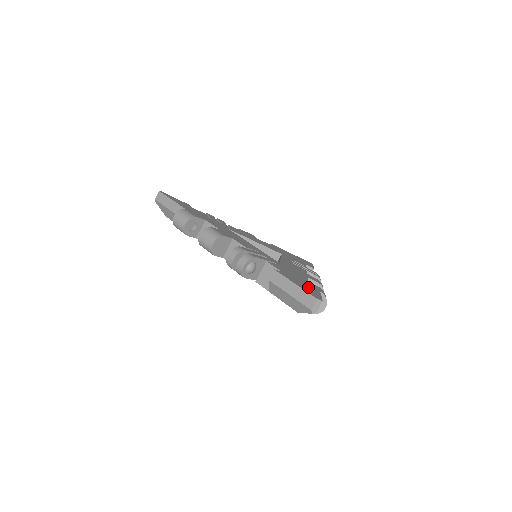
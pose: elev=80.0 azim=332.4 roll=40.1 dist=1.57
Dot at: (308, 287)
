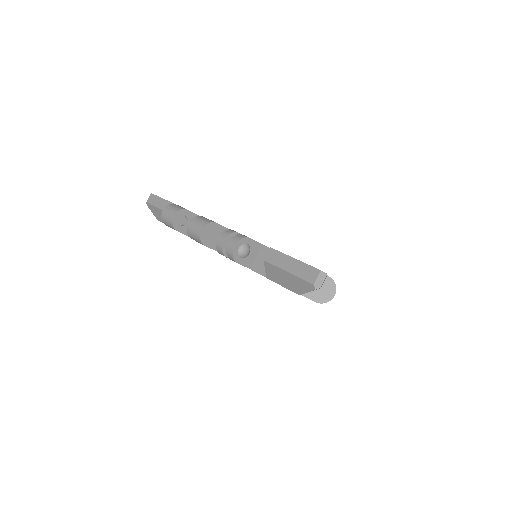
Dot at: occluded
